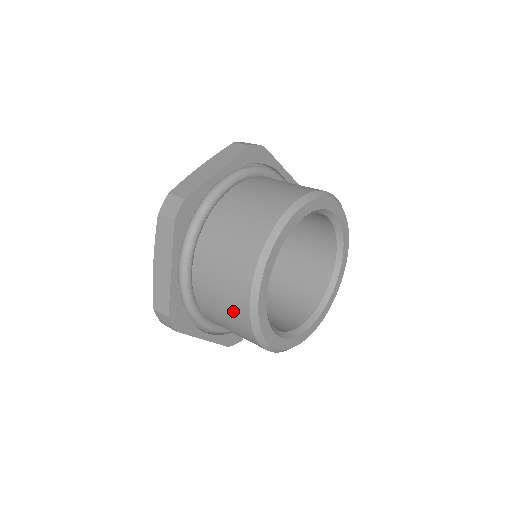
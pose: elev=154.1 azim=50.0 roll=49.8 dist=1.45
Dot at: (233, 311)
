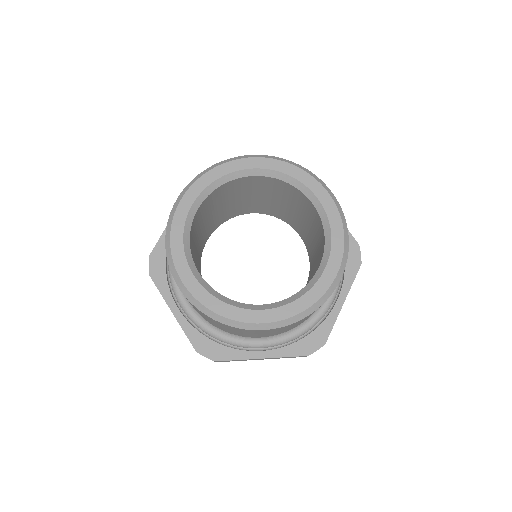
Dot at: (200, 312)
